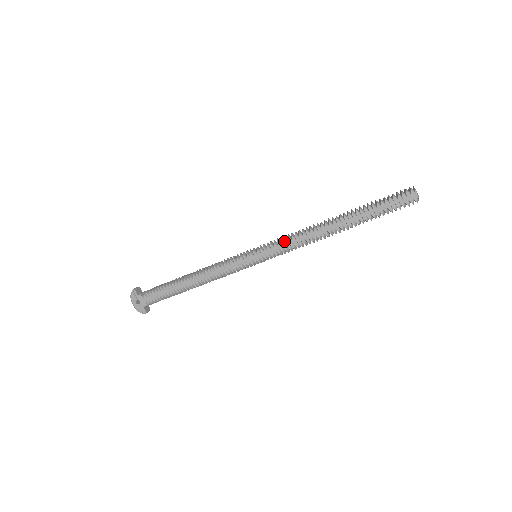
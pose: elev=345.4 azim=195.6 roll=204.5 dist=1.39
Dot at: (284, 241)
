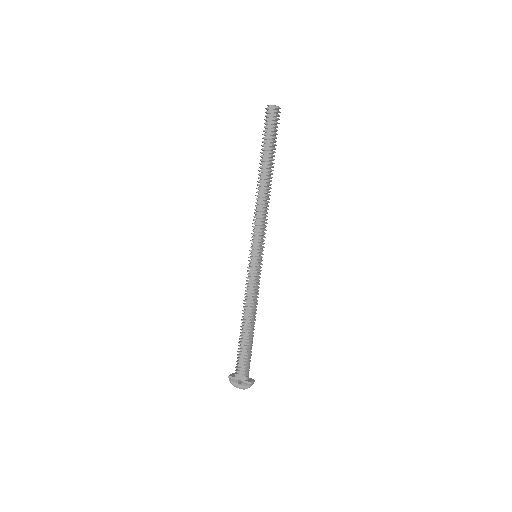
Dot at: occluded
